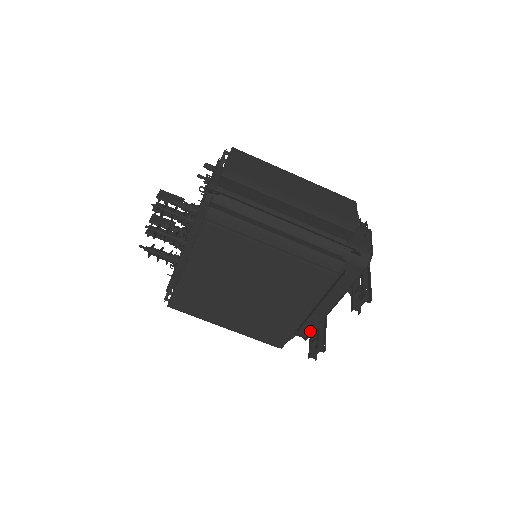
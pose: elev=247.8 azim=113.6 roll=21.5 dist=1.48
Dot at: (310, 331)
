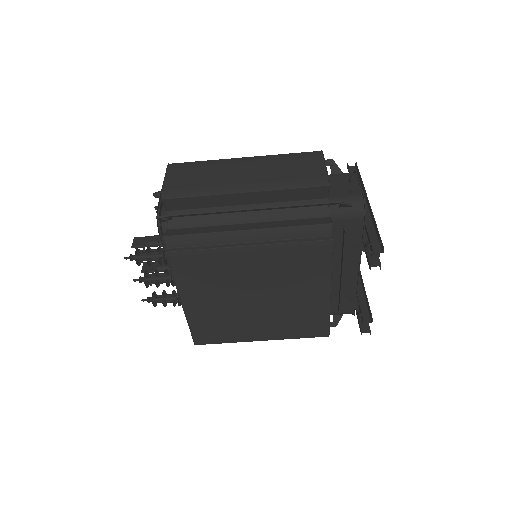
Dot at: (352, 304)
